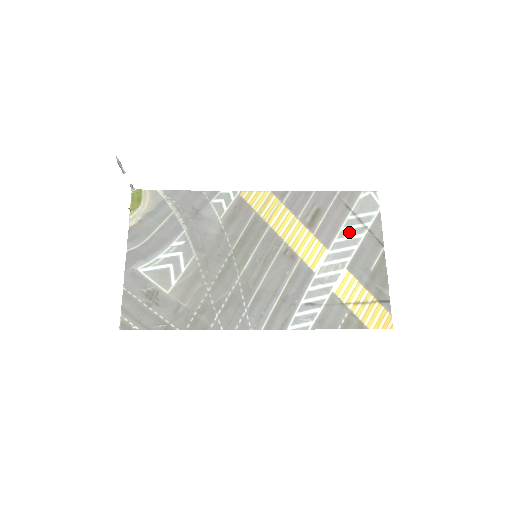
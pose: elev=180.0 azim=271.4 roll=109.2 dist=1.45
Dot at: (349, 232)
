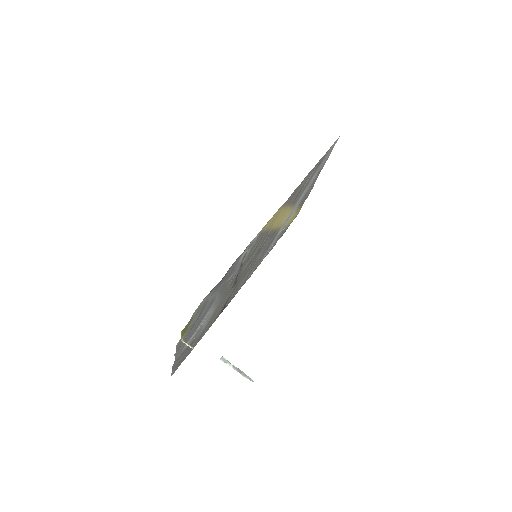
Dot at: occluded
